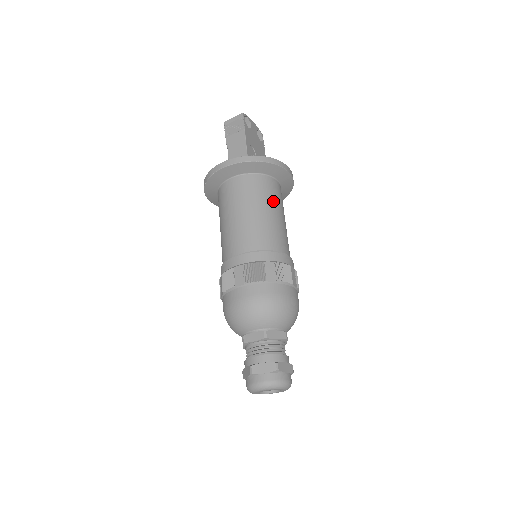
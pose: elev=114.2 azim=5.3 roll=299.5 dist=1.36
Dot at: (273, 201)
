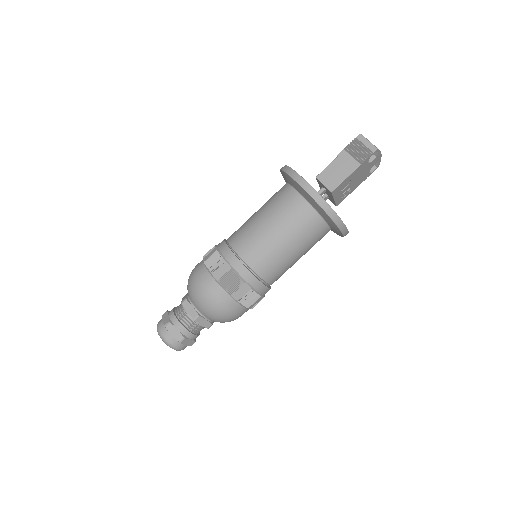
Dot at: (306, 244)
